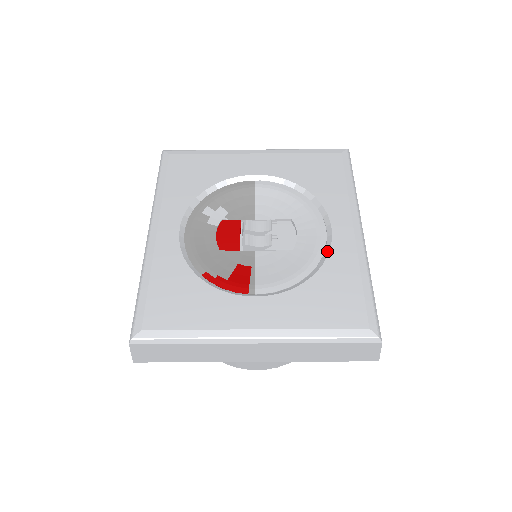
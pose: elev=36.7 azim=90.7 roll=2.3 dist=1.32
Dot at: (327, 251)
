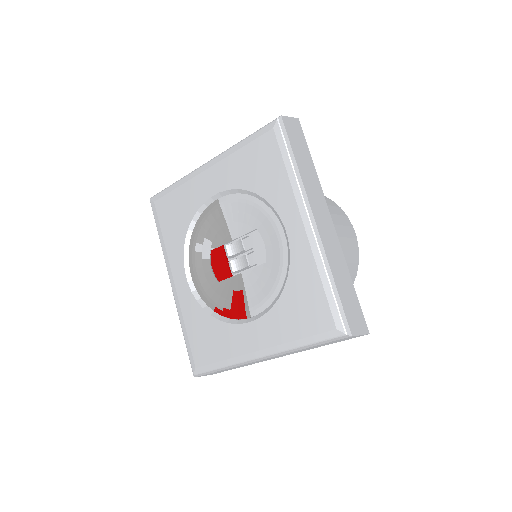
Dot at: (289, 258)
